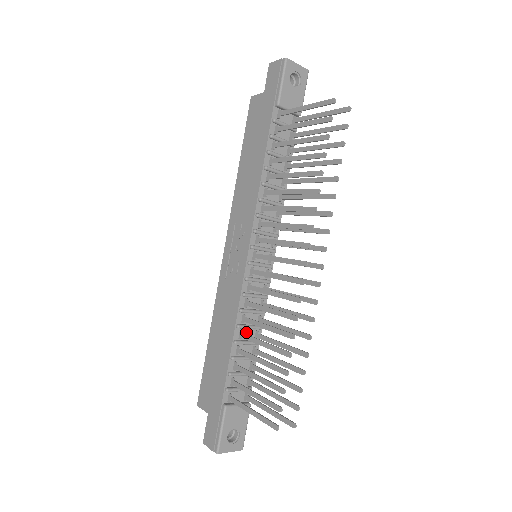
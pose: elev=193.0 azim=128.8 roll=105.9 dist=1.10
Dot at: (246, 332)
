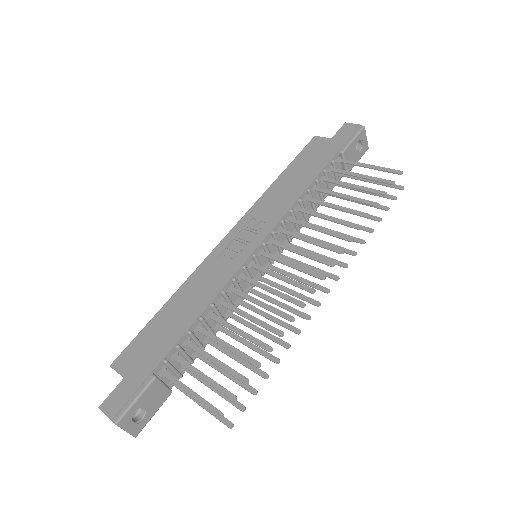
Dot at: occluded
